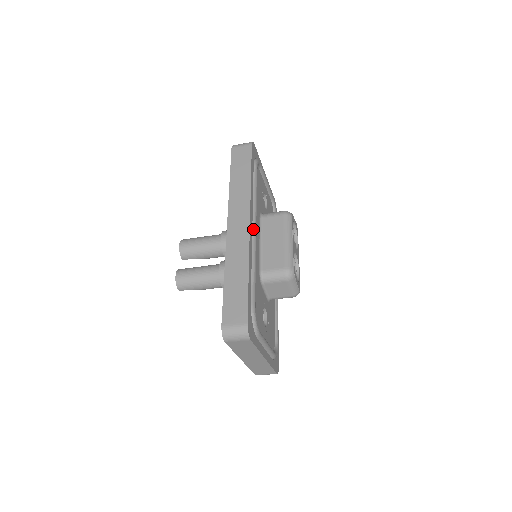
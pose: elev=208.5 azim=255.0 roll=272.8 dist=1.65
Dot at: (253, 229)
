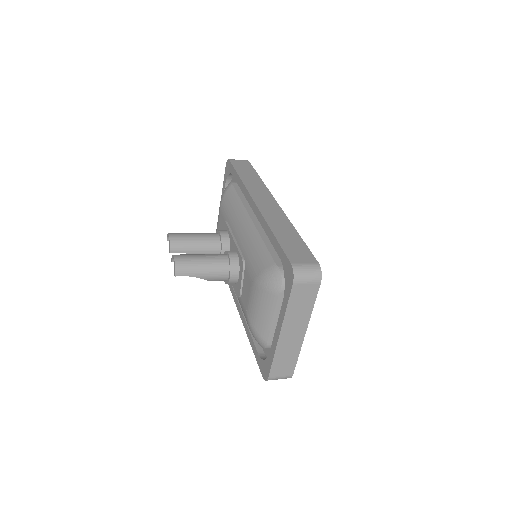
Dot at: occluded
